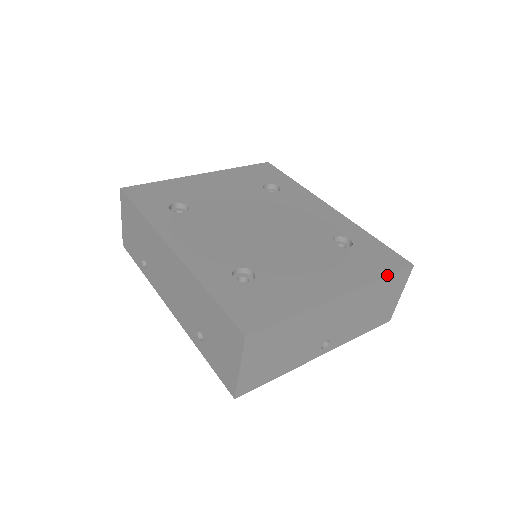
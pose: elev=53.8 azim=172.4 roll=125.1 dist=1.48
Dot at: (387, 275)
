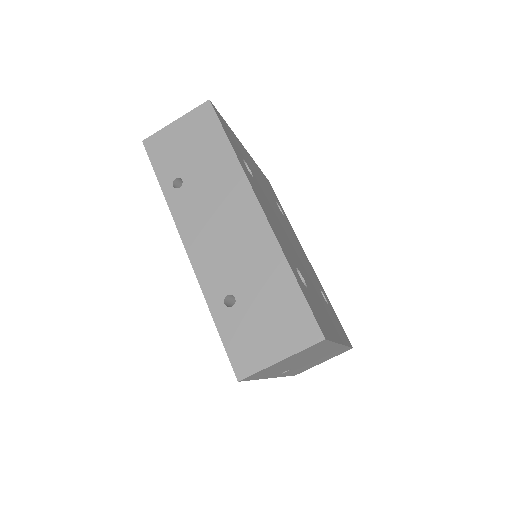
Dot at: (349, 346)
